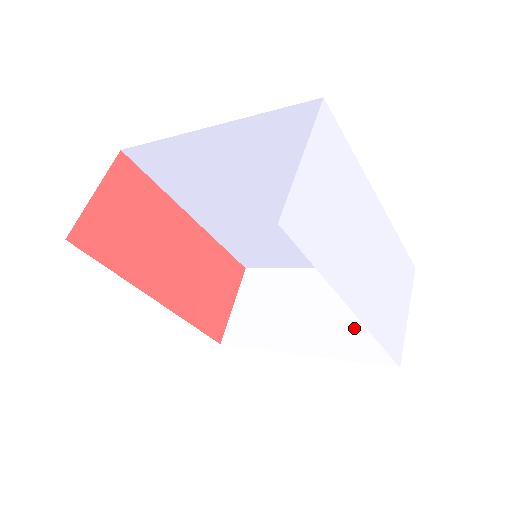
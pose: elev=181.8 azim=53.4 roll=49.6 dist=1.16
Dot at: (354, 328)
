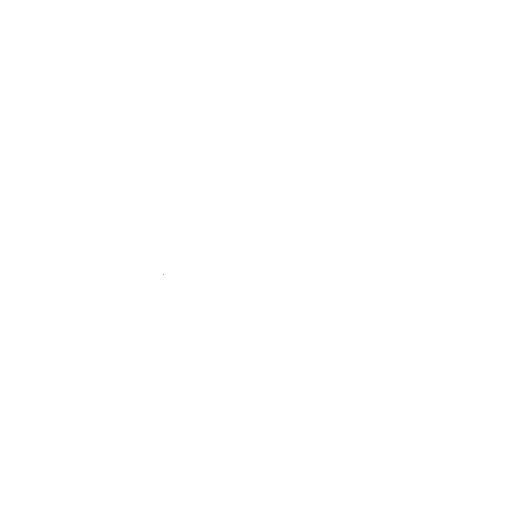
Dot at: occluded
